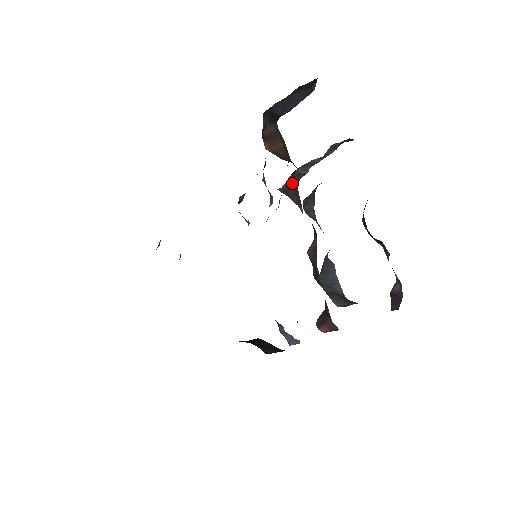
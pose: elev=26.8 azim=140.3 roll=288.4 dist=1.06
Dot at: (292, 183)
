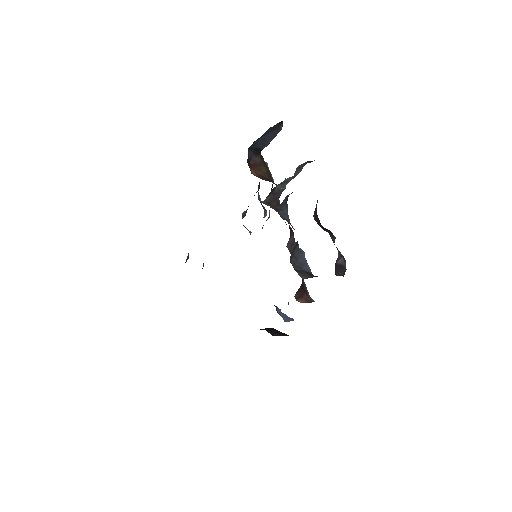
Dot at: (274, 197)
